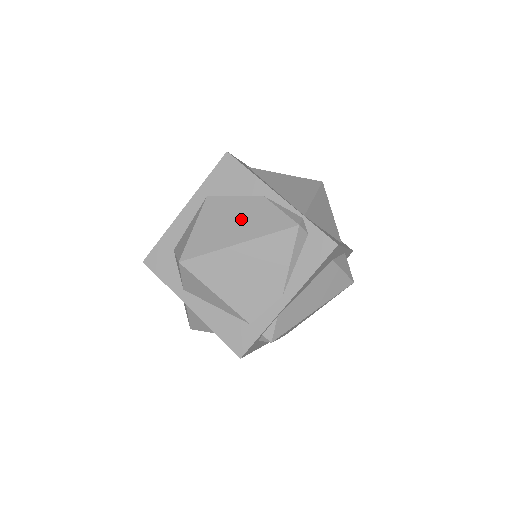
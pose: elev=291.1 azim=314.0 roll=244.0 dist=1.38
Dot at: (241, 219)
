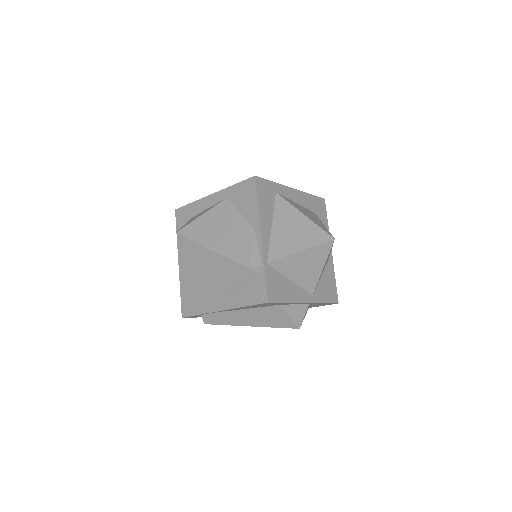
Dot at: (228, 233)
